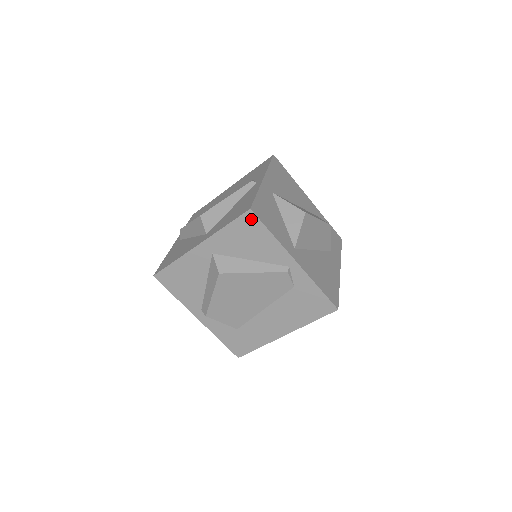
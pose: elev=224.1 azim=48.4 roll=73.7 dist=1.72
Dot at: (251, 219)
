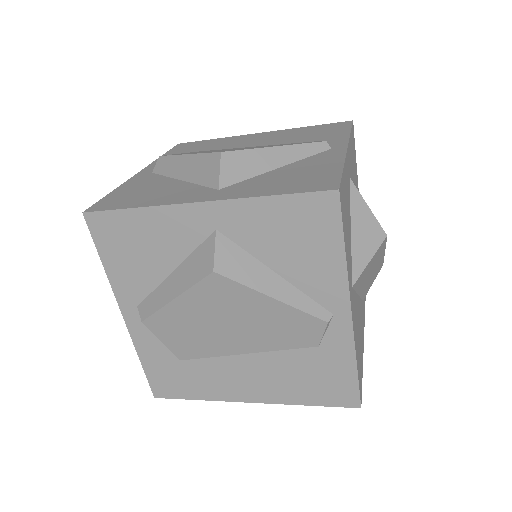
Dot at: (327, 208)
